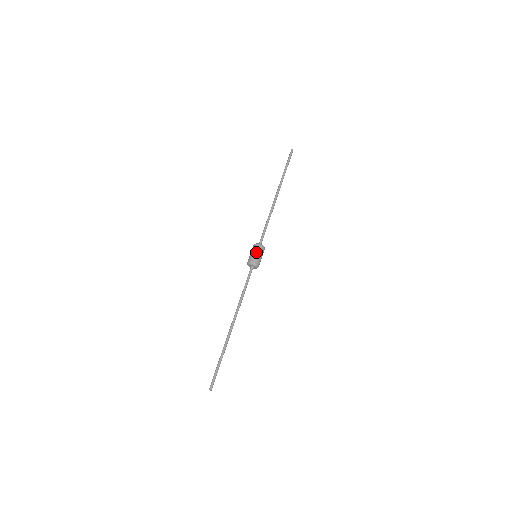
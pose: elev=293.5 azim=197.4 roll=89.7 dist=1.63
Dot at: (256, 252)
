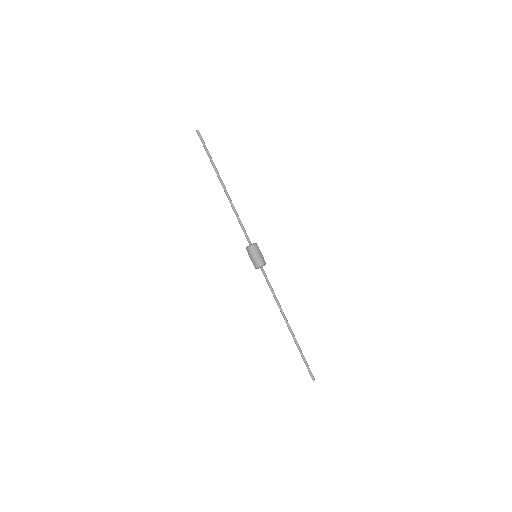
Dot at: (258, 253)
